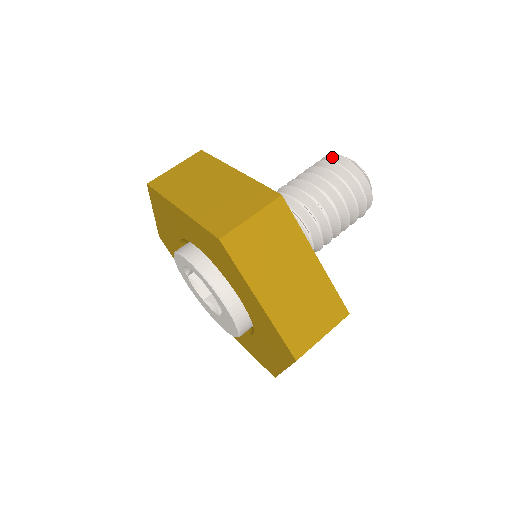
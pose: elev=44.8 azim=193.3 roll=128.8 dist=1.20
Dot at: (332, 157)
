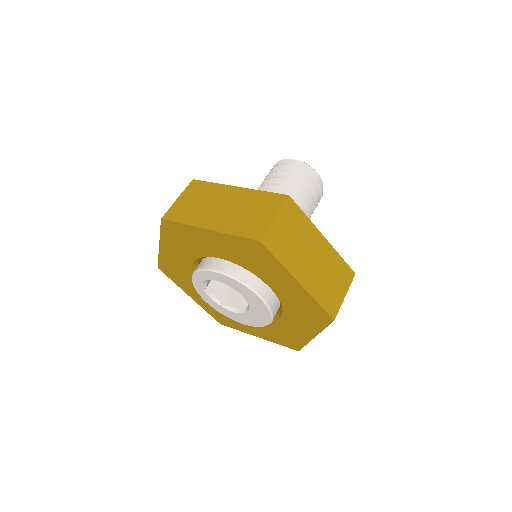
Dot at: occluded
